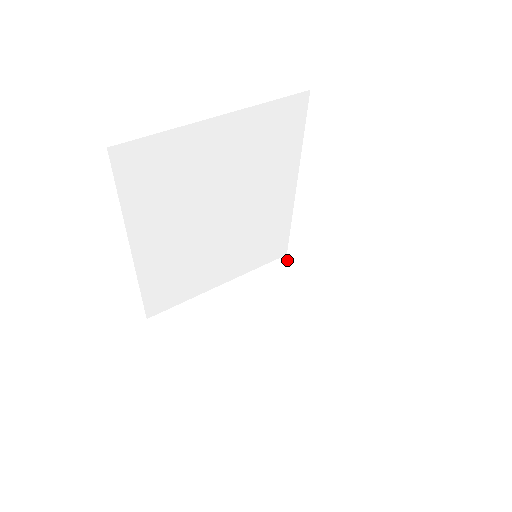
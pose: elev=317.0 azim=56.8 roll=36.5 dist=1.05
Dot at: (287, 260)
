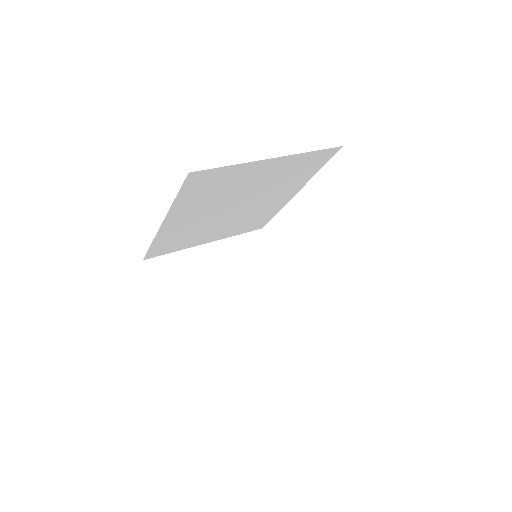
Dot at: (261, 234)
